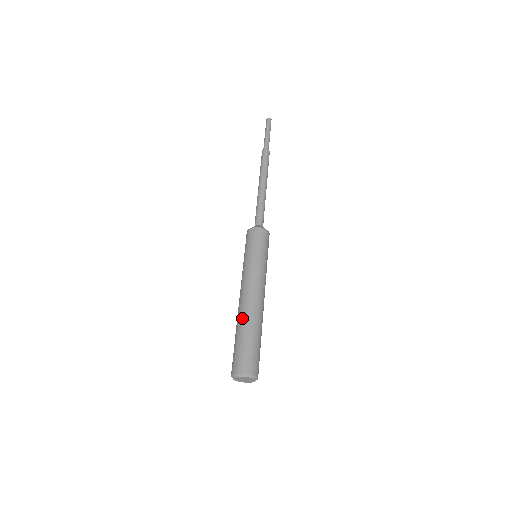
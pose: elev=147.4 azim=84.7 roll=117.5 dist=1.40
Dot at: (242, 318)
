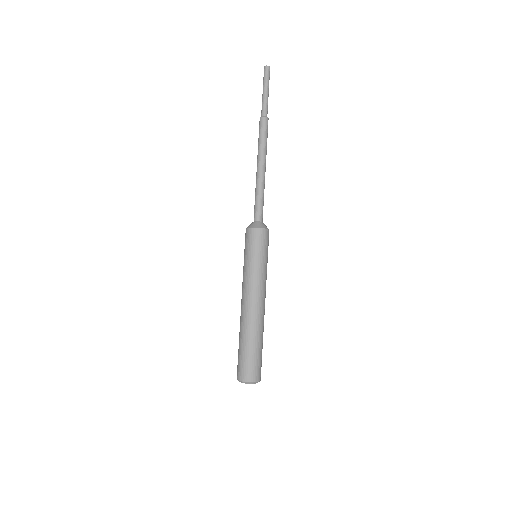
Dot at: (244, 329)
